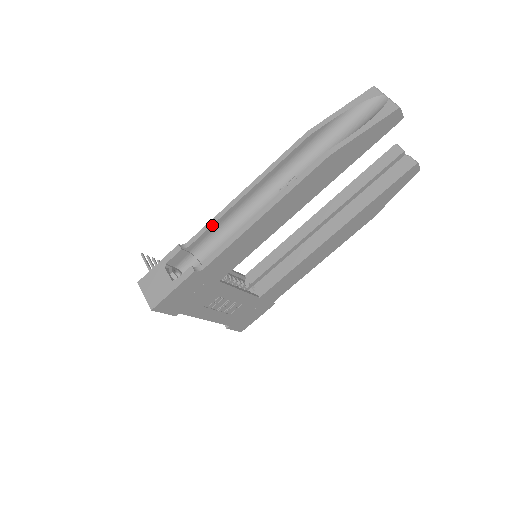
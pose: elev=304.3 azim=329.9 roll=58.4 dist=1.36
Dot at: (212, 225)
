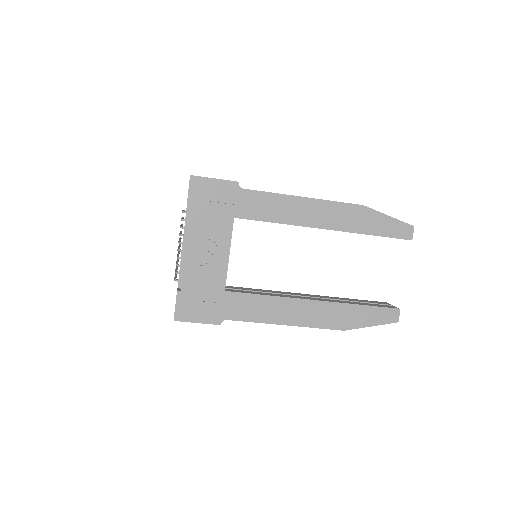
Dot at: occluded
